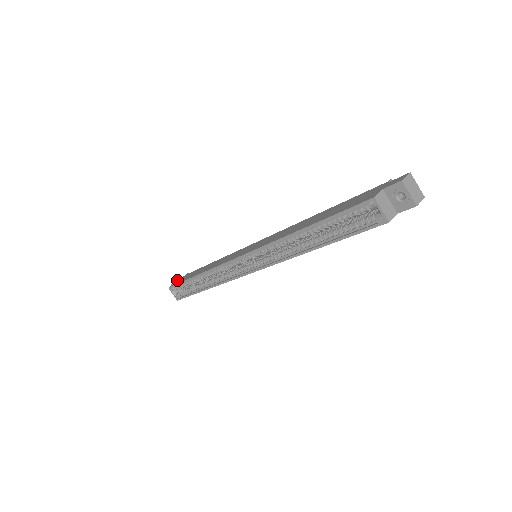
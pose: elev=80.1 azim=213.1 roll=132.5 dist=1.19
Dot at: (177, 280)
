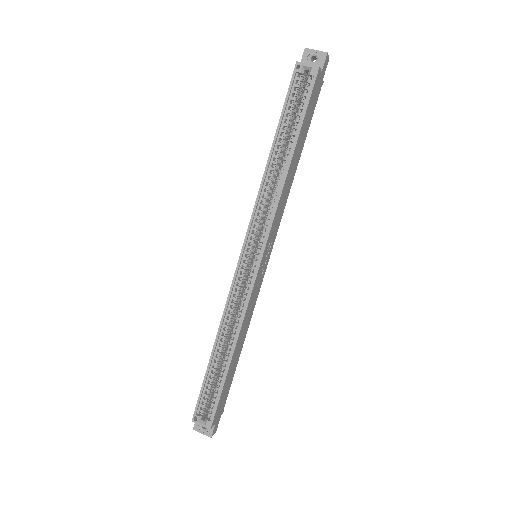
Dot at: occluded
